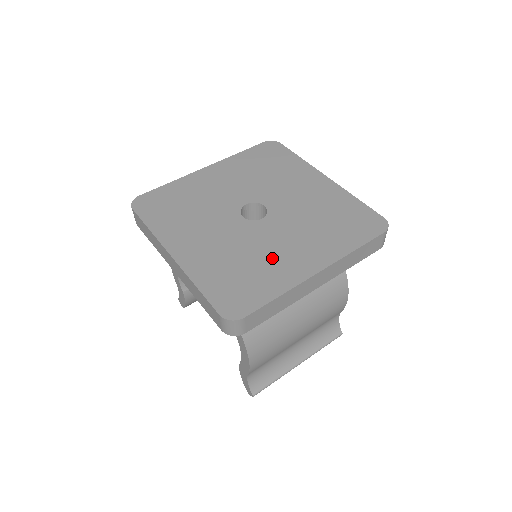
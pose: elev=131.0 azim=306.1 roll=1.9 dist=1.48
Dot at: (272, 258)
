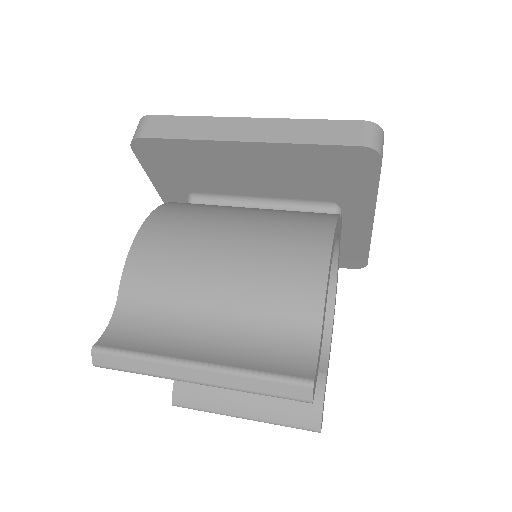
Dot at: occluded
